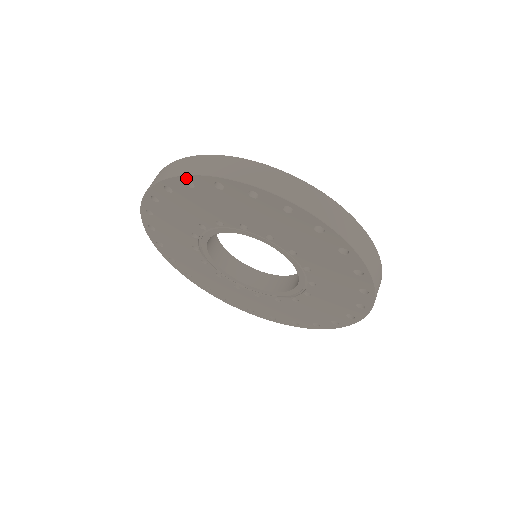
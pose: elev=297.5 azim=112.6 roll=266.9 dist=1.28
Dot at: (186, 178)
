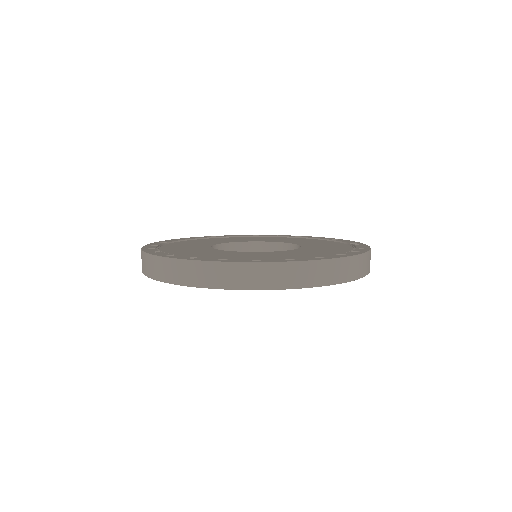
Dot at: (189, 286)
